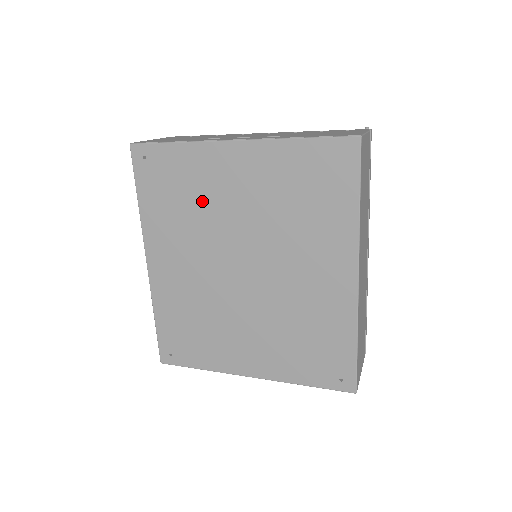
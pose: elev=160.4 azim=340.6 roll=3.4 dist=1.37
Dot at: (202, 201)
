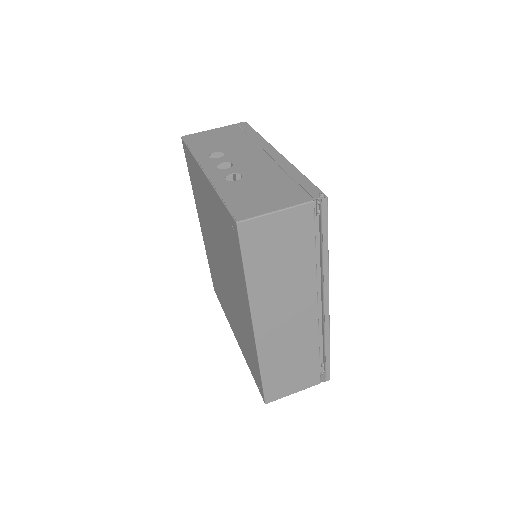
Dot at: (204, 203)
